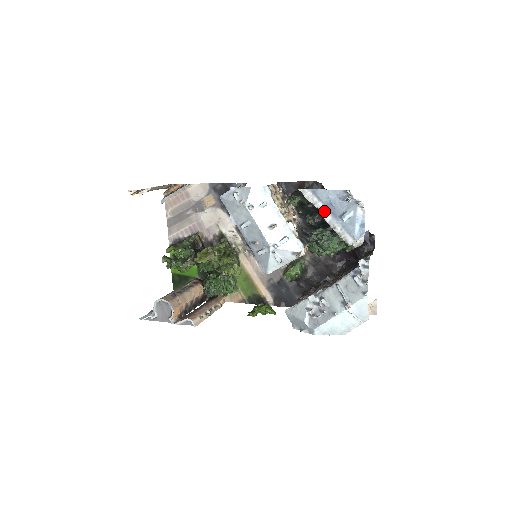
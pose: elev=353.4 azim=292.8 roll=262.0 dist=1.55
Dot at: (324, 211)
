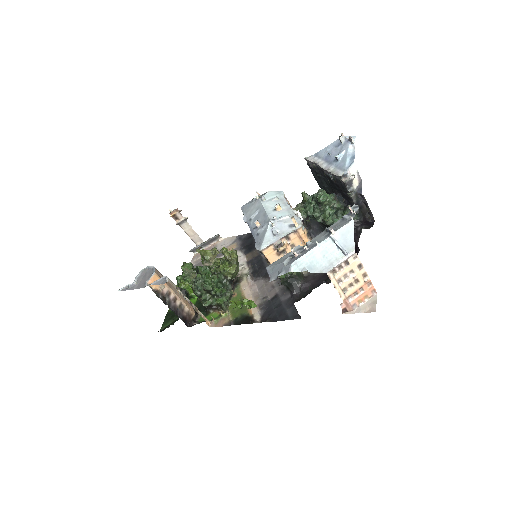
Dot at: (322, 163)
